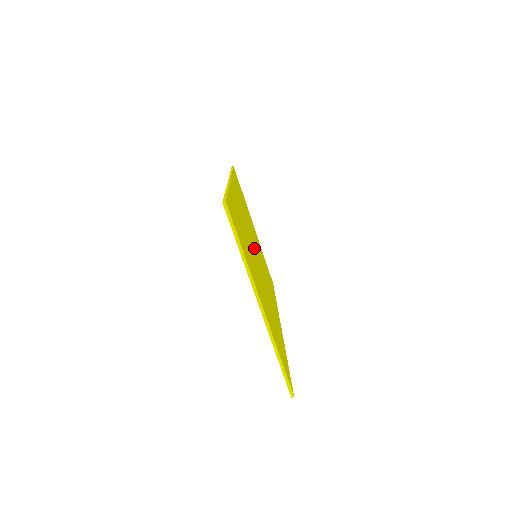
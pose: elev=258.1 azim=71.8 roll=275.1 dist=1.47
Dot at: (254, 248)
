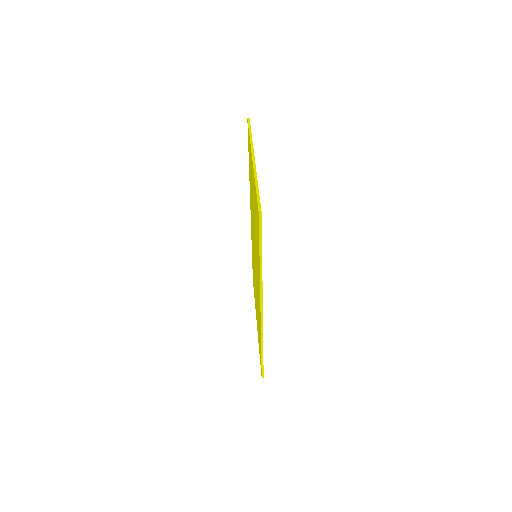
Dot at: occluded
